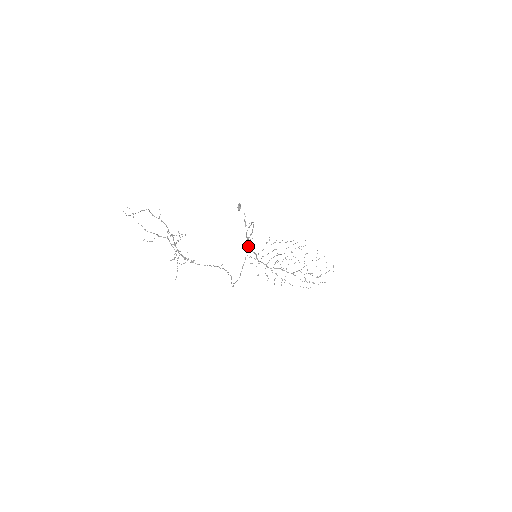
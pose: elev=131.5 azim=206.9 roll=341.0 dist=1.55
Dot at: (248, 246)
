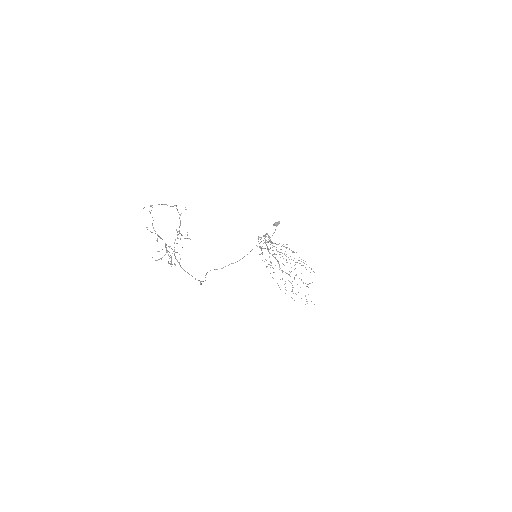
Dot at: (264, 236)
